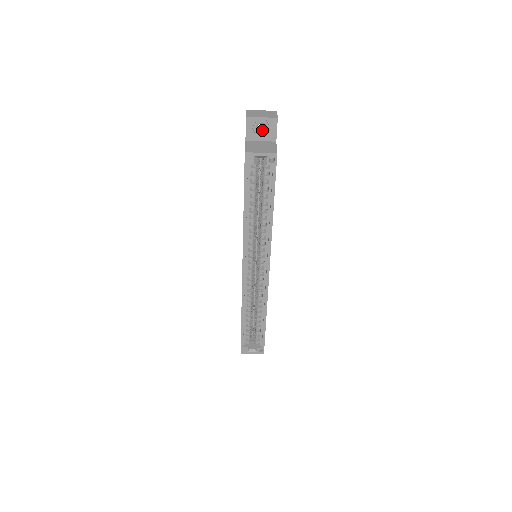
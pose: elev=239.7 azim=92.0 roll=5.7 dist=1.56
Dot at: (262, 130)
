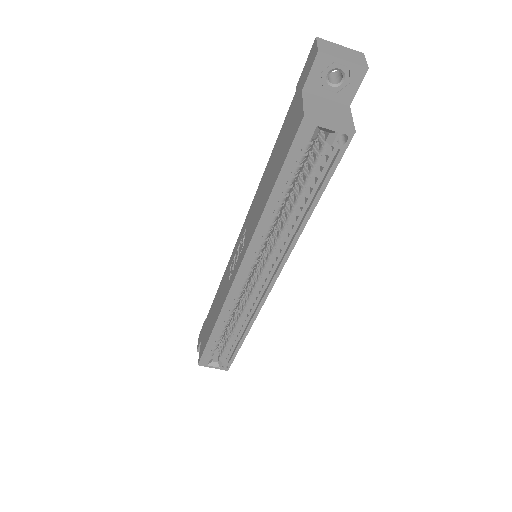
Dot at: (334, 80)
